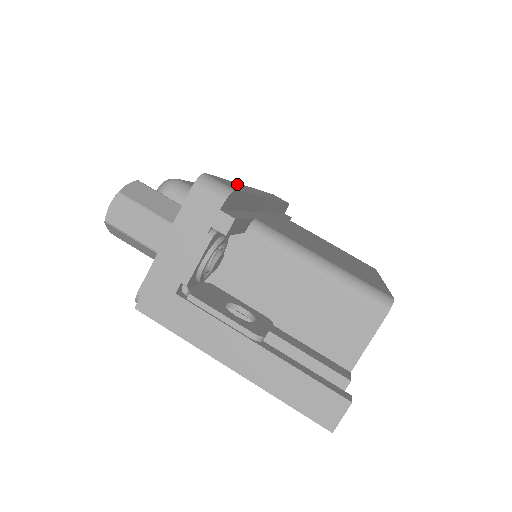
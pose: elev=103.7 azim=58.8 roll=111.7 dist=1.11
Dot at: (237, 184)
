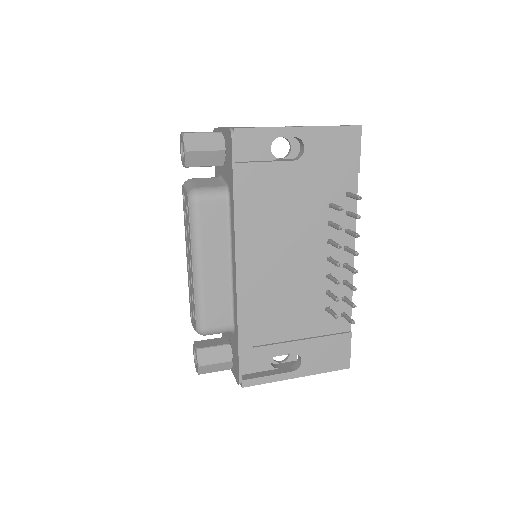
Dot at: occluded
